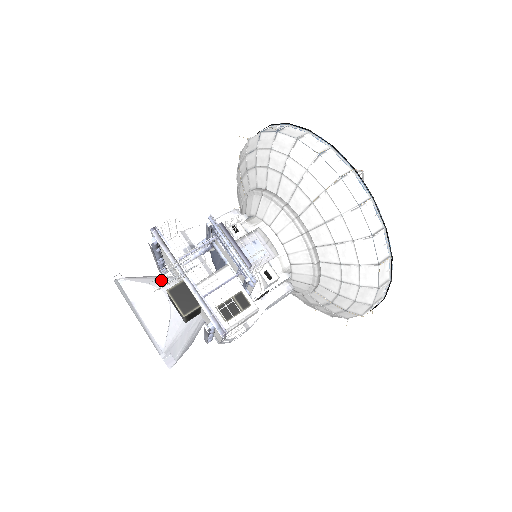
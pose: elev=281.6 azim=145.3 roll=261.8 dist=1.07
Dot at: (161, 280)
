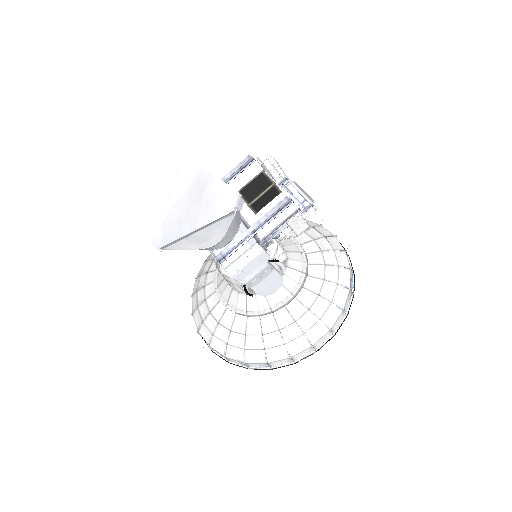
Dot at: (262, 164)
